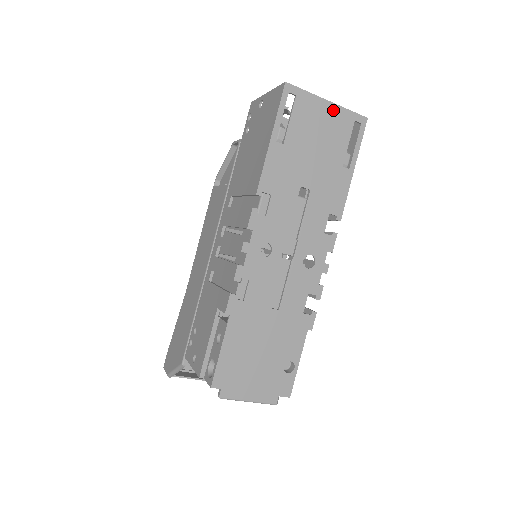
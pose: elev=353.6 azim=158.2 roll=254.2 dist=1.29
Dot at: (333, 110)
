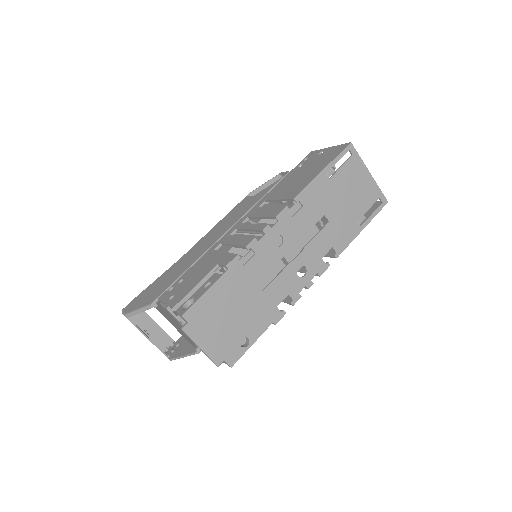
Dot at: (370, 181)
